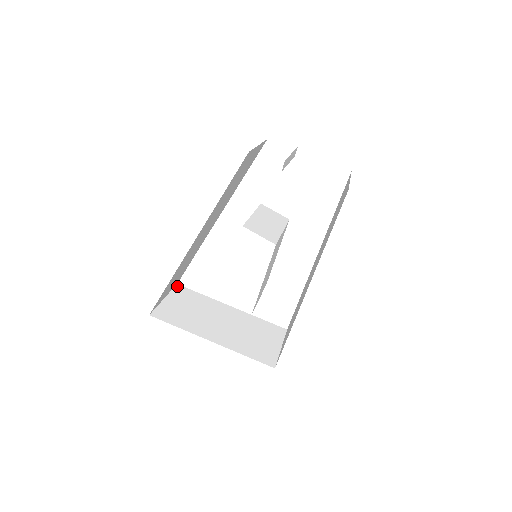
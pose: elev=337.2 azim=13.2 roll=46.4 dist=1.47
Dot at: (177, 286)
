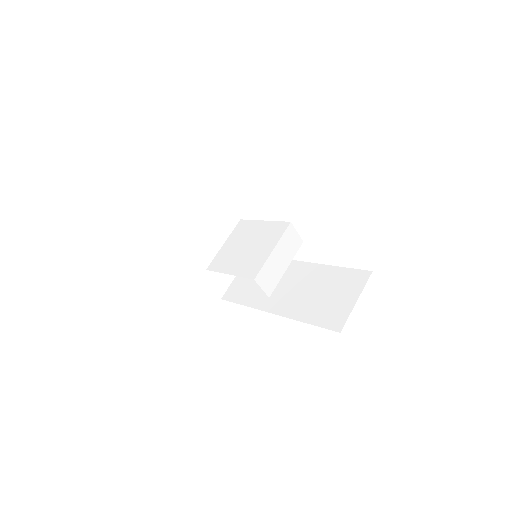
Dot at: (183, 186)
